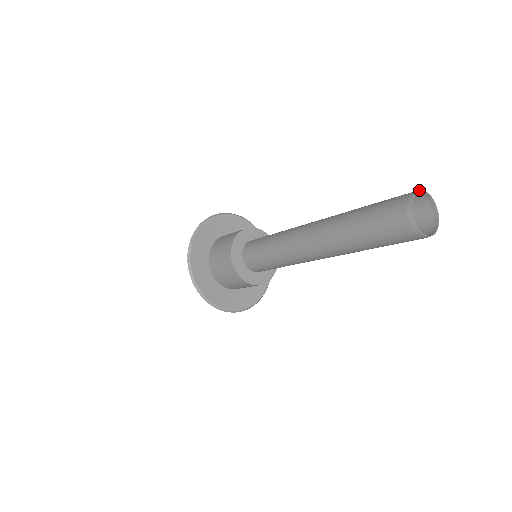
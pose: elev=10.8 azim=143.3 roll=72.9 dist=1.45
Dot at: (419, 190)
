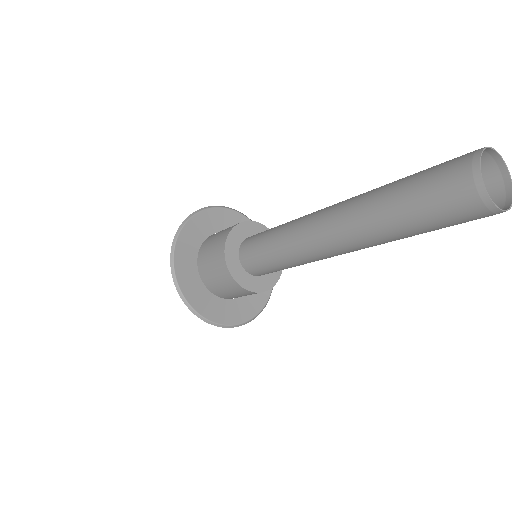
Dot at: occluded
